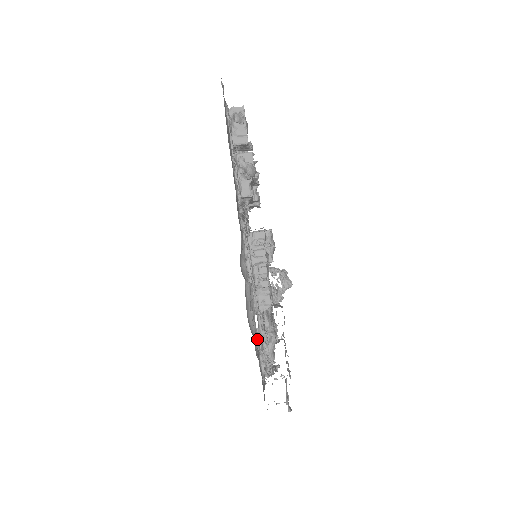
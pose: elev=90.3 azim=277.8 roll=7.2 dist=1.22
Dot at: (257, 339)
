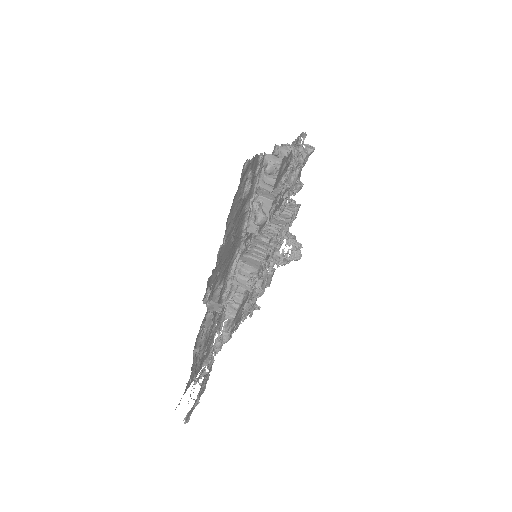
Dot at: (194, 359)
